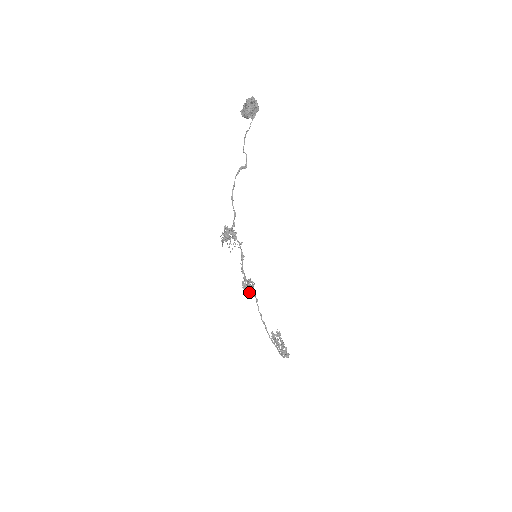
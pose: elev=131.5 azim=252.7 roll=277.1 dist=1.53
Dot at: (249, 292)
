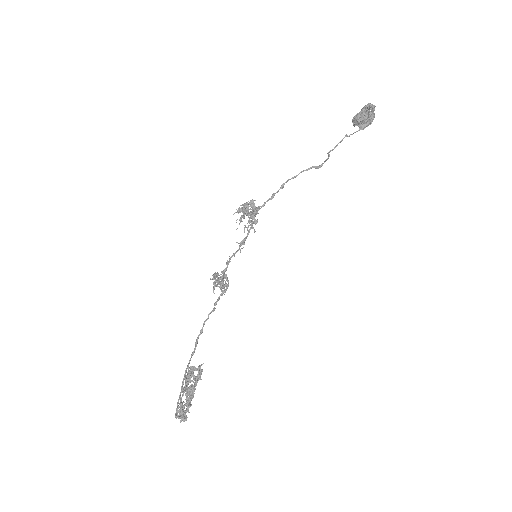
Dot at: occluded
